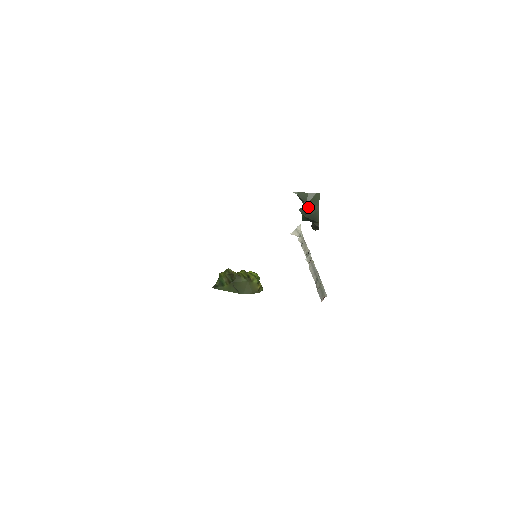
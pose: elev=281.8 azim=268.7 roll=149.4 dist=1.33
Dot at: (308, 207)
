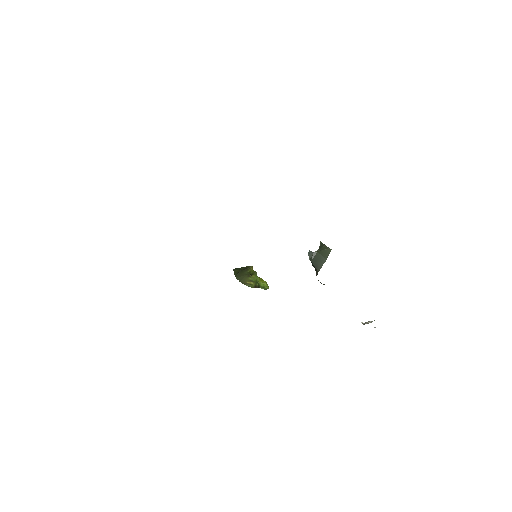
Dot at: (318, 255)
